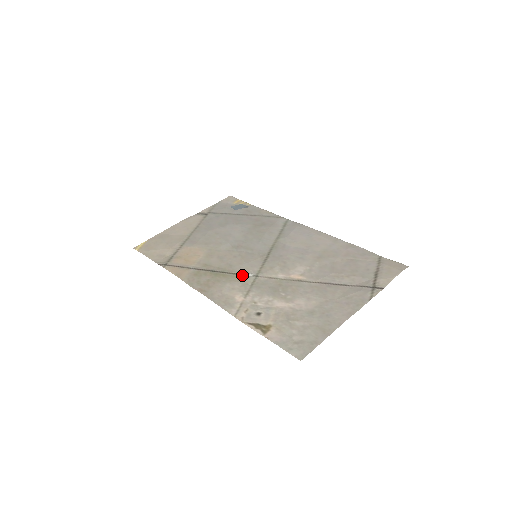
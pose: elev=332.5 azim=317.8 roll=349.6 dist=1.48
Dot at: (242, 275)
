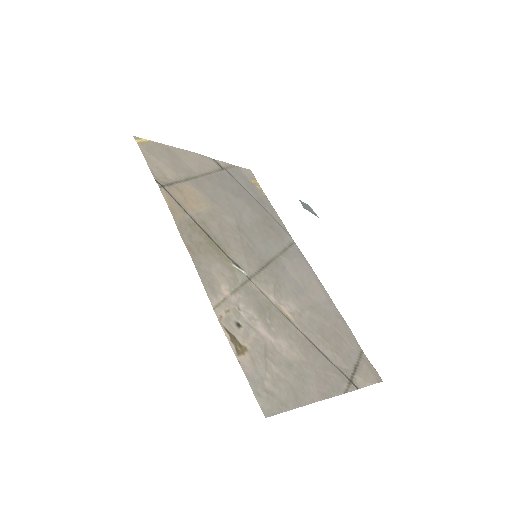
Dot at: (236, 266)
